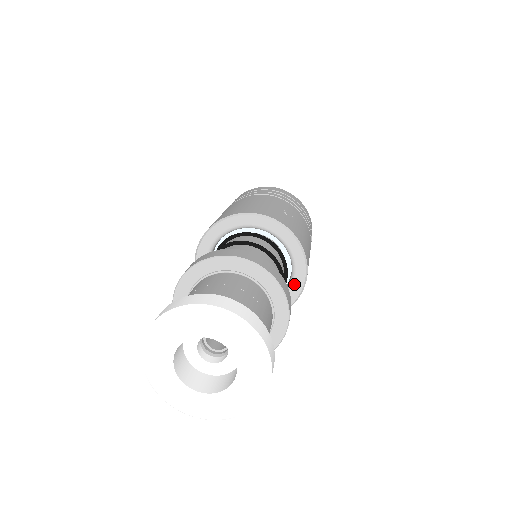
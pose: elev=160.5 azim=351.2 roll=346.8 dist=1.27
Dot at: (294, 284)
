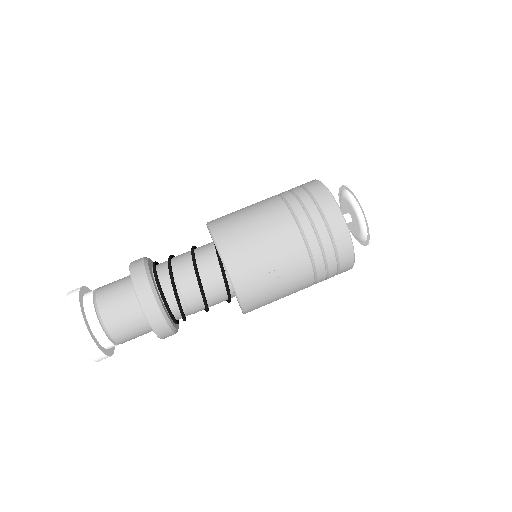
Dot at: occluded
